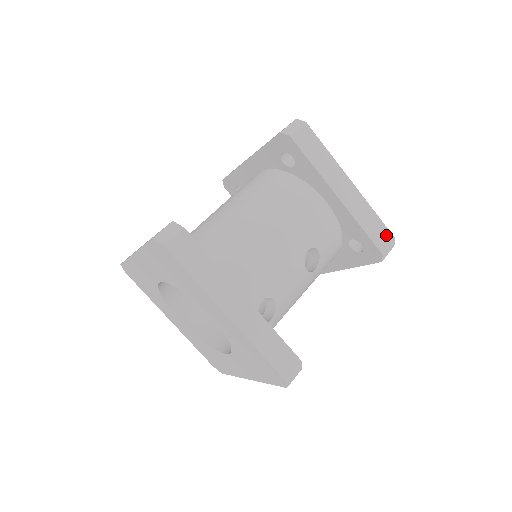
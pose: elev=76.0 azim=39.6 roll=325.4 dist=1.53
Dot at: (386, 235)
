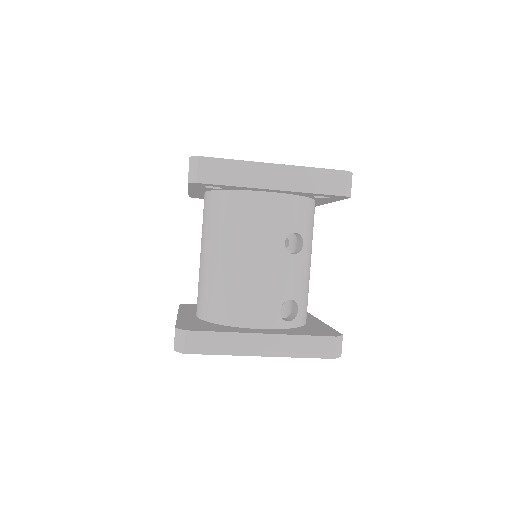
Dot at: (337, 177)
